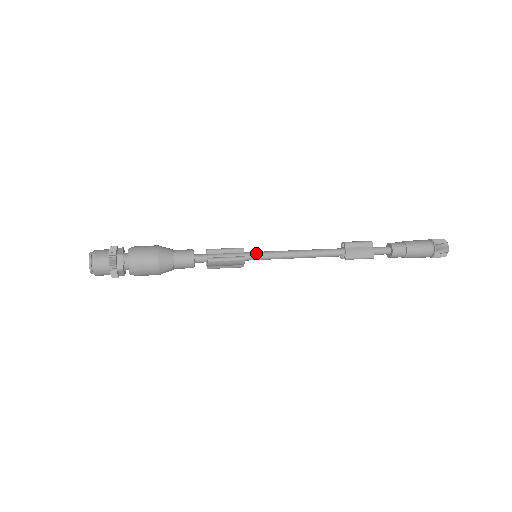
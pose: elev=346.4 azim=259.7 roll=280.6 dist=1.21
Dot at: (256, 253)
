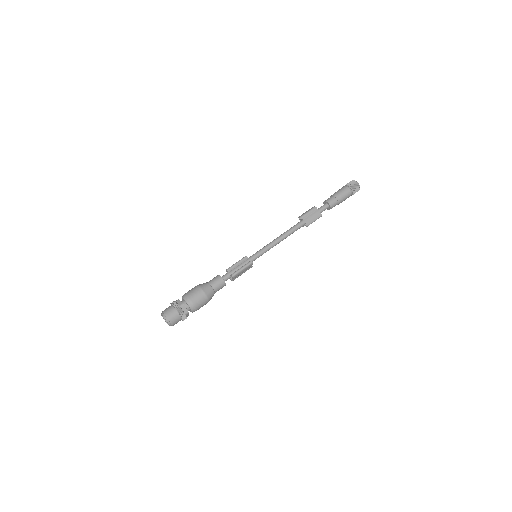
Dot at: (256, 254)
